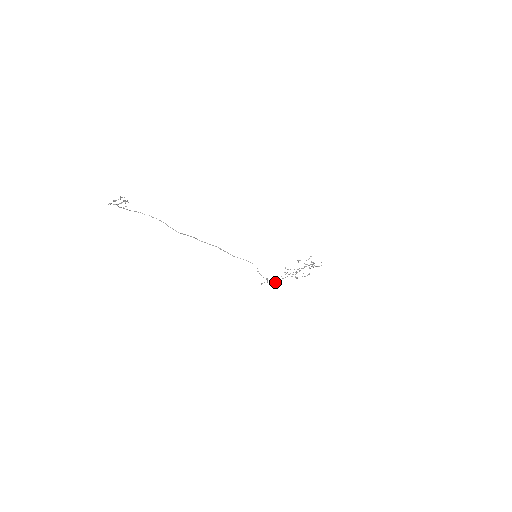
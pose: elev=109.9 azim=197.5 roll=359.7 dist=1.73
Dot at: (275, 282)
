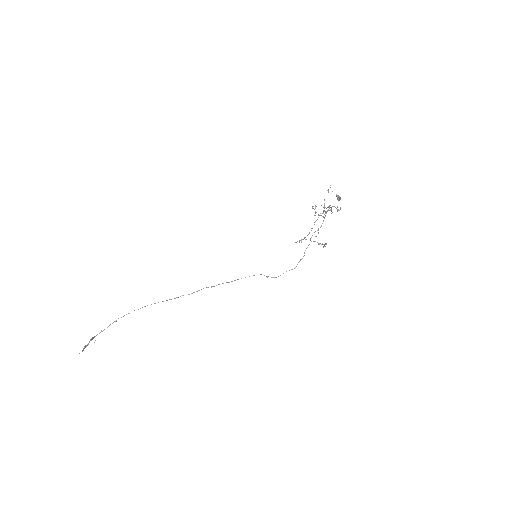
Dot at: (300, 259)
